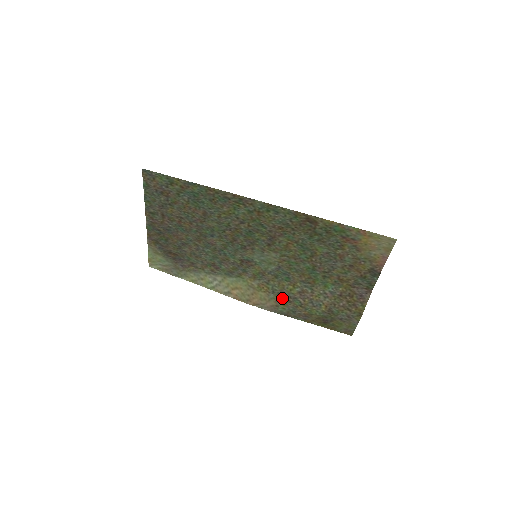
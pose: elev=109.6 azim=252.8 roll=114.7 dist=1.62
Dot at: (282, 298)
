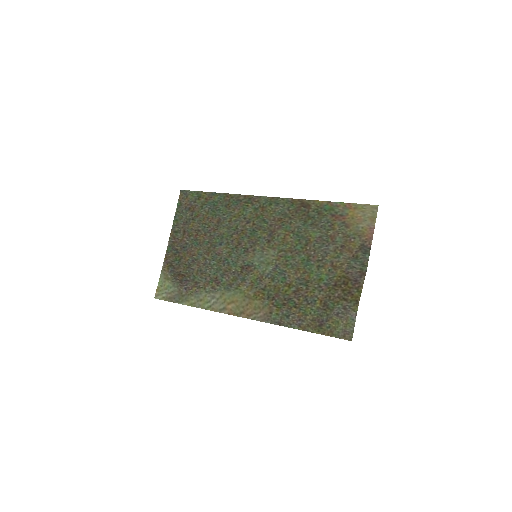
Dot at: (276, 302)
